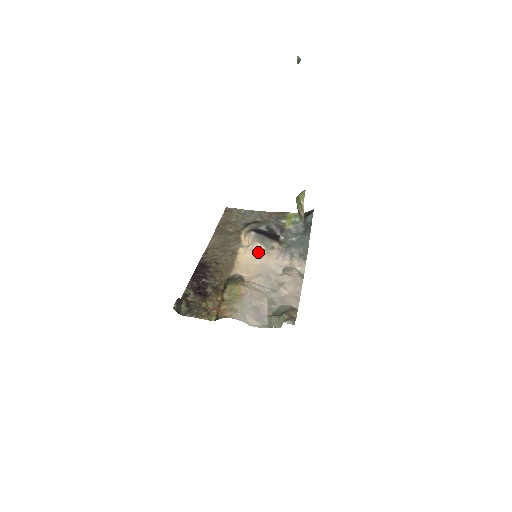
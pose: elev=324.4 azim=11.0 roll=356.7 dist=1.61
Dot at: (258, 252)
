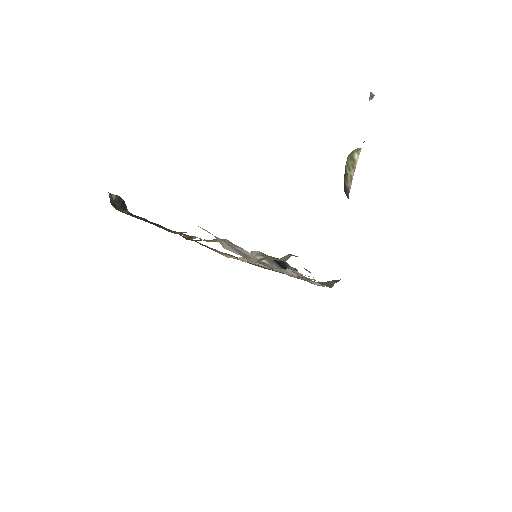
Dot at: occluded
